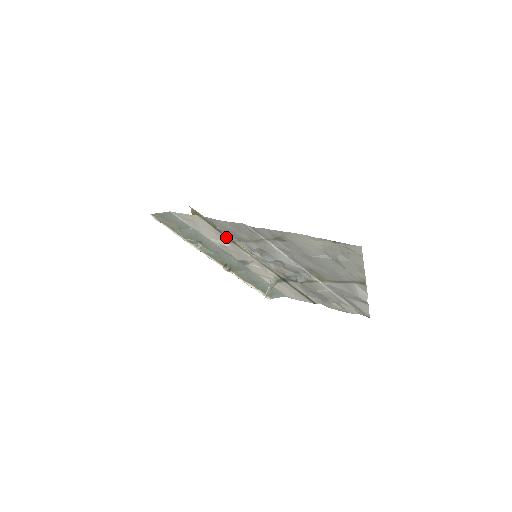
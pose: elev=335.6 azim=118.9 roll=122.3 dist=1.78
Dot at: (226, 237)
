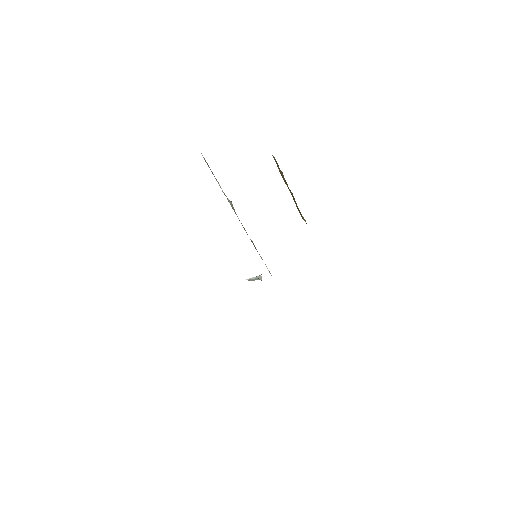
Dot at: occluded
